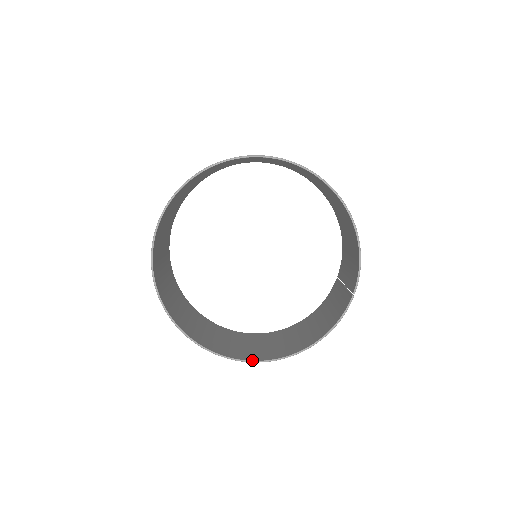
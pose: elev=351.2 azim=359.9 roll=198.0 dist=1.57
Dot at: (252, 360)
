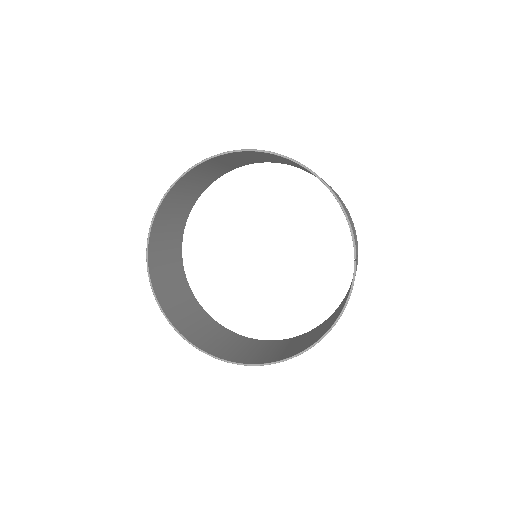
Dot at: (276, 361)
